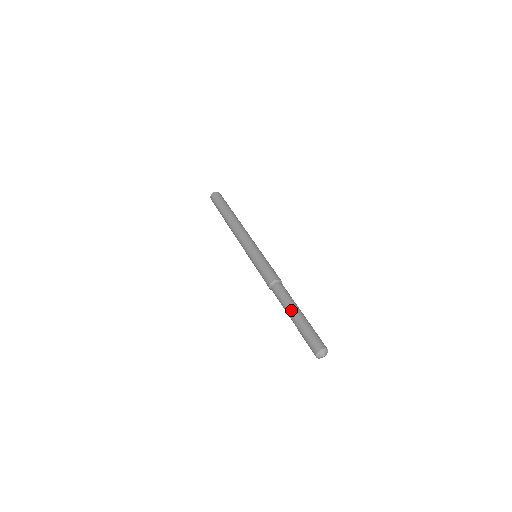
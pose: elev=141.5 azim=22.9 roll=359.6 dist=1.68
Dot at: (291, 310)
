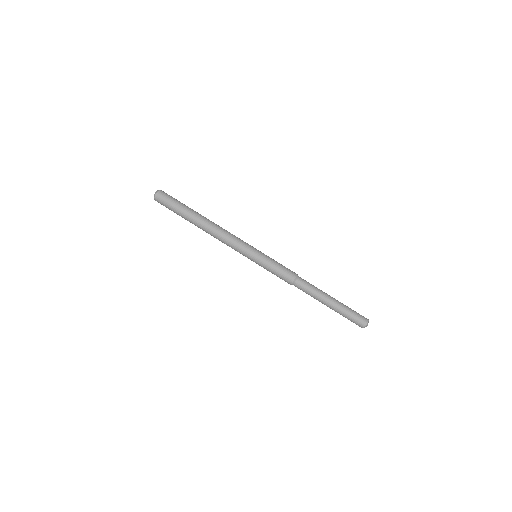
Dot at: (326, 300)
